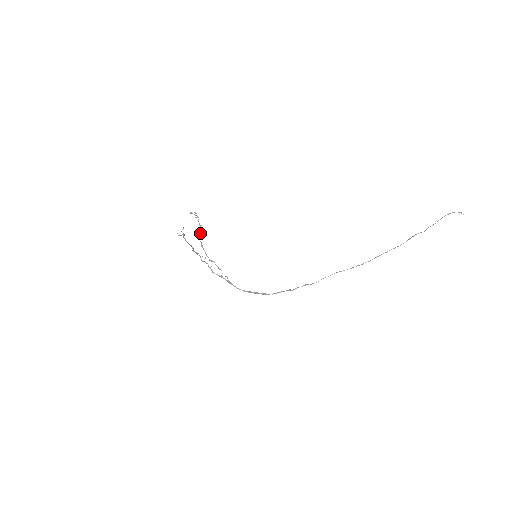
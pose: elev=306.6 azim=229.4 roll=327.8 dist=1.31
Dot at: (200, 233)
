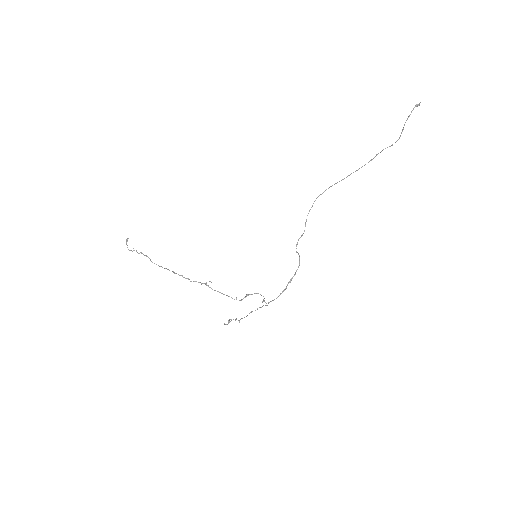
Dot at: occluded
